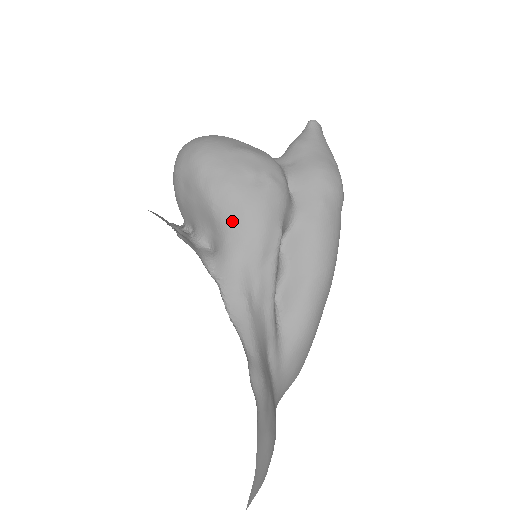
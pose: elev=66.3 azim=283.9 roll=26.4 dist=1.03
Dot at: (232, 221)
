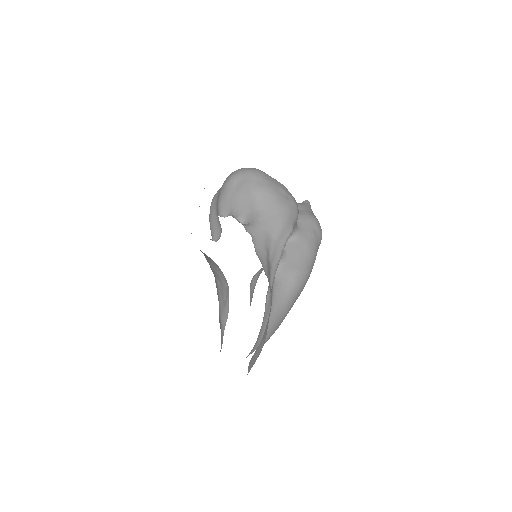
Dot at: (268, 208)
